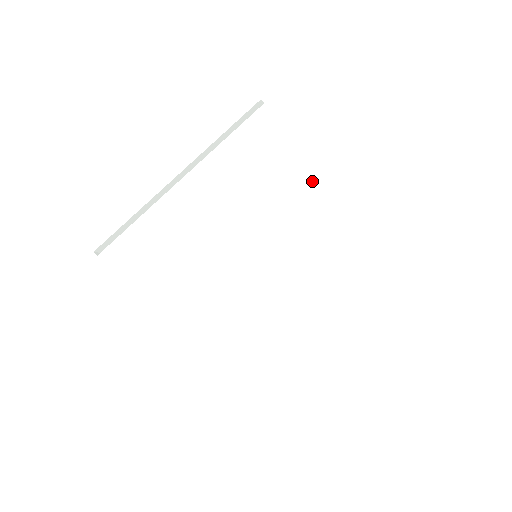
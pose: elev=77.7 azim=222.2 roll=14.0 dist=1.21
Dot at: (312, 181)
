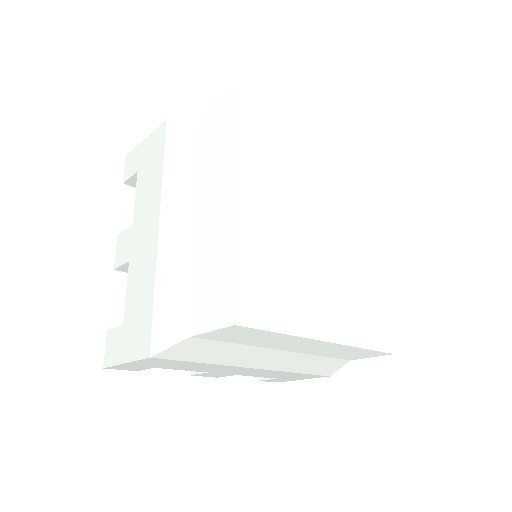
Dot at: (362, 225)
